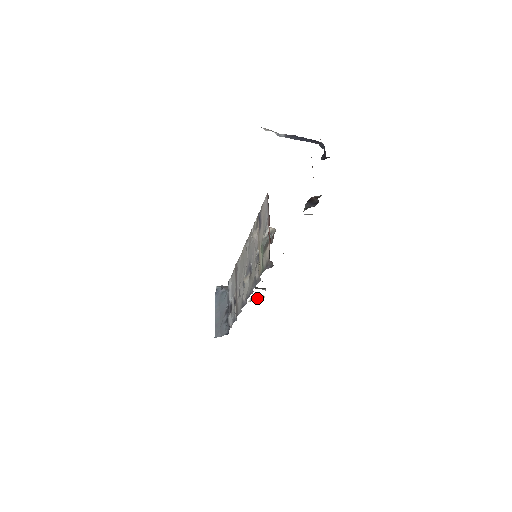
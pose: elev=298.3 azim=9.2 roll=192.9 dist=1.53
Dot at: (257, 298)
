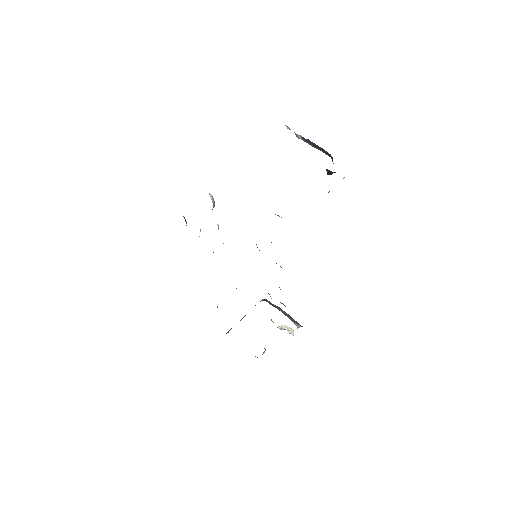
Dot at: (289, 330)
